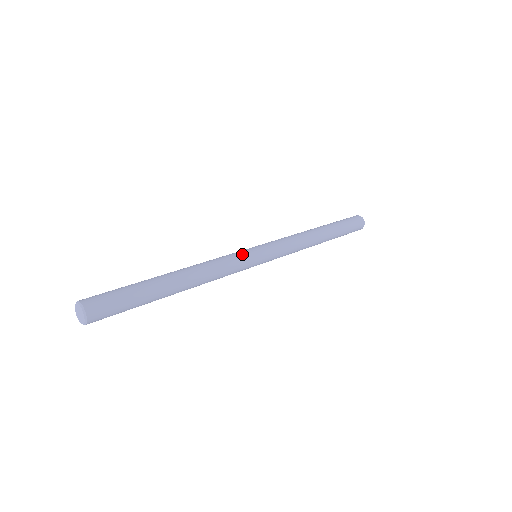
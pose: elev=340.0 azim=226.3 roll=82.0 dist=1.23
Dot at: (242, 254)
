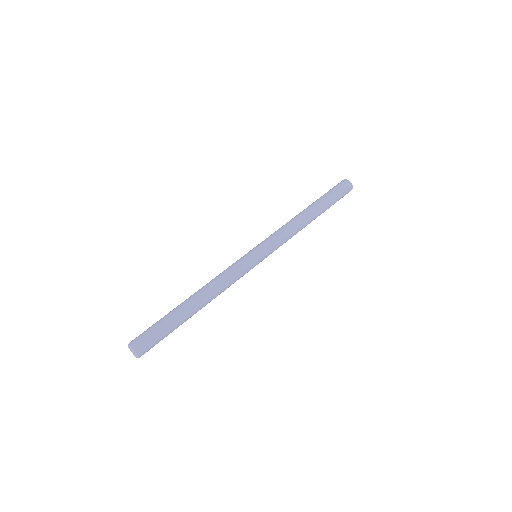
Dot at: (247, 267)
